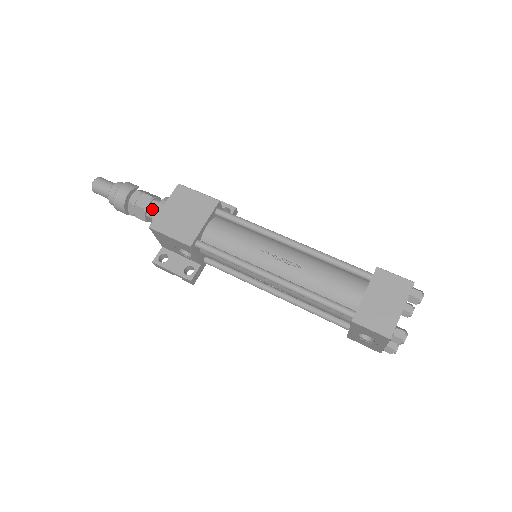
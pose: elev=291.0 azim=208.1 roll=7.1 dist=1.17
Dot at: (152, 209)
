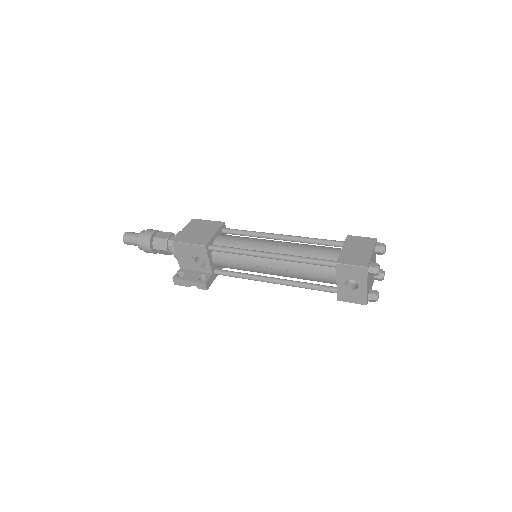
Dot at: (172, 239)
